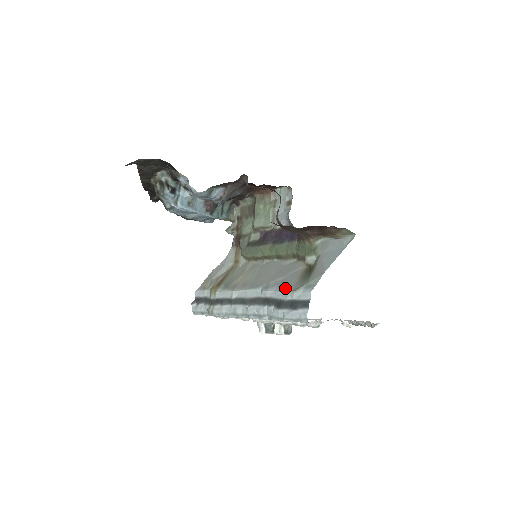
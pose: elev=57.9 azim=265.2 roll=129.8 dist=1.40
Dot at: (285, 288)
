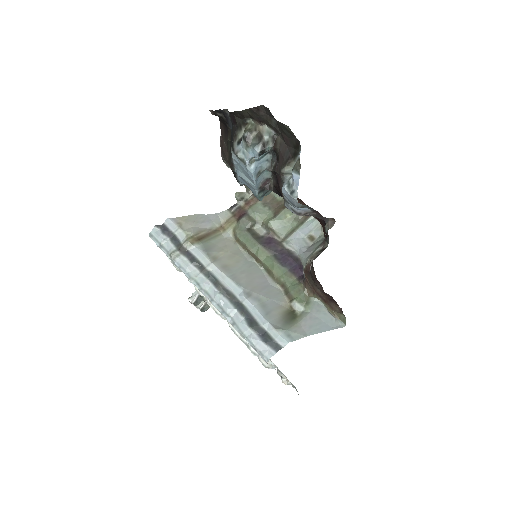
Dot at: (267, 315)
